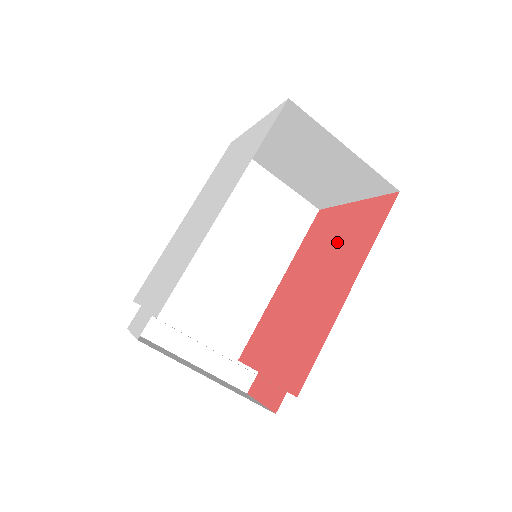
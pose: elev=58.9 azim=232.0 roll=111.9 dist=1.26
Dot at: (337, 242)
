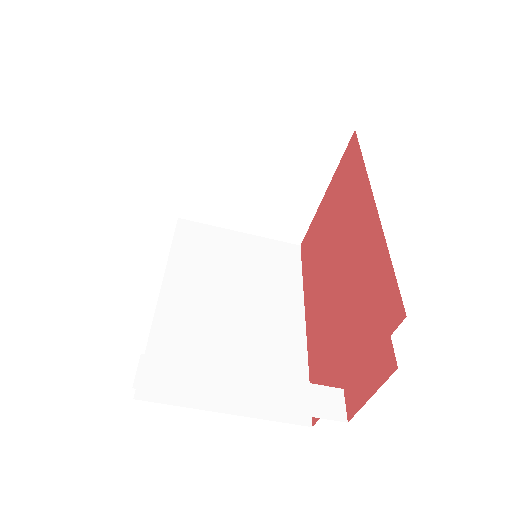
Dot at: (333, 220)
